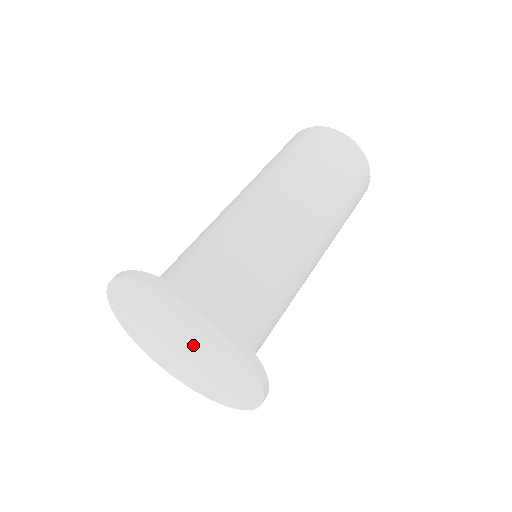
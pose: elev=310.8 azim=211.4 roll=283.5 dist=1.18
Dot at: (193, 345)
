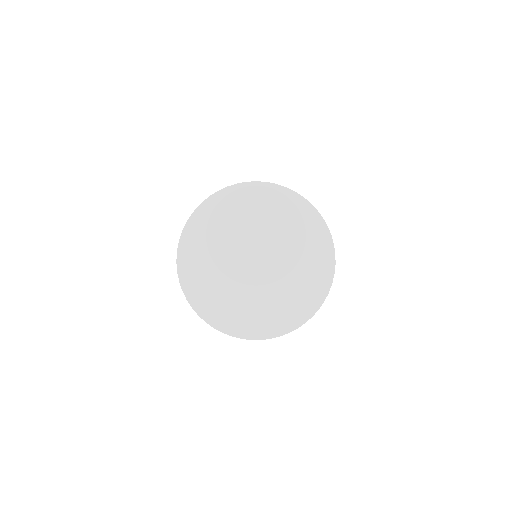
Dot at: (248, 239)
